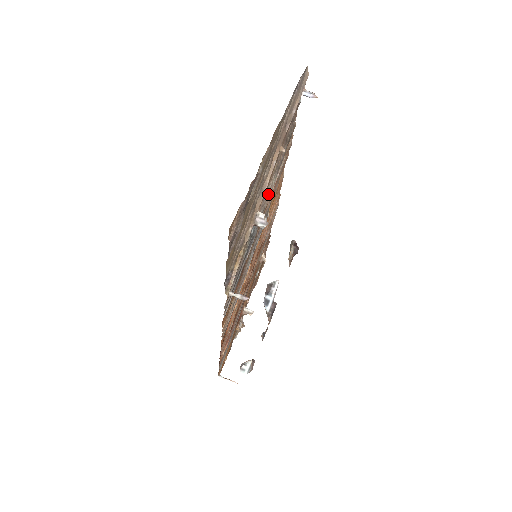
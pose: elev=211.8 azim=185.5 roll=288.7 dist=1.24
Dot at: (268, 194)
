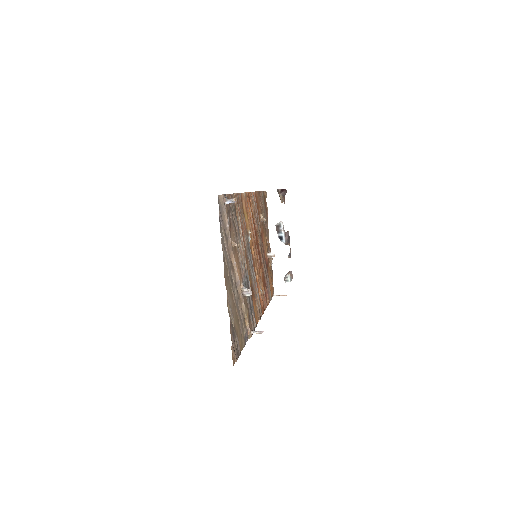
Dot at: (241, 255)
